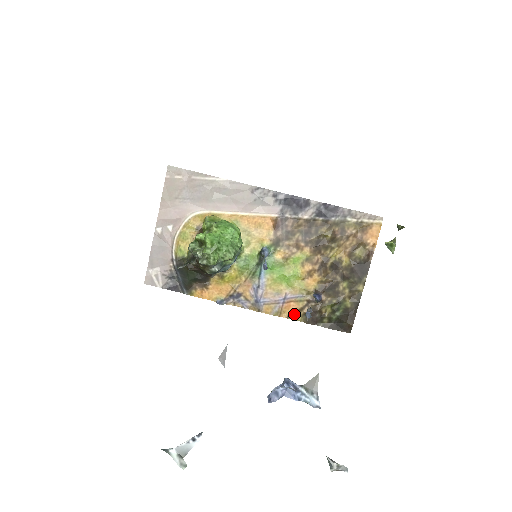
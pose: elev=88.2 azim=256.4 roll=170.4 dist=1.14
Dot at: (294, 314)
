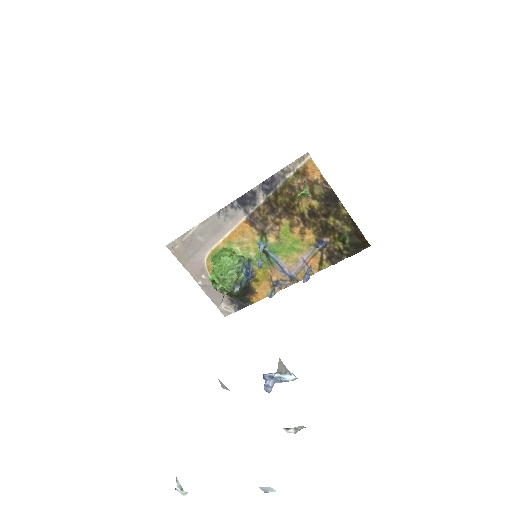
Dot at: (321, 265)
